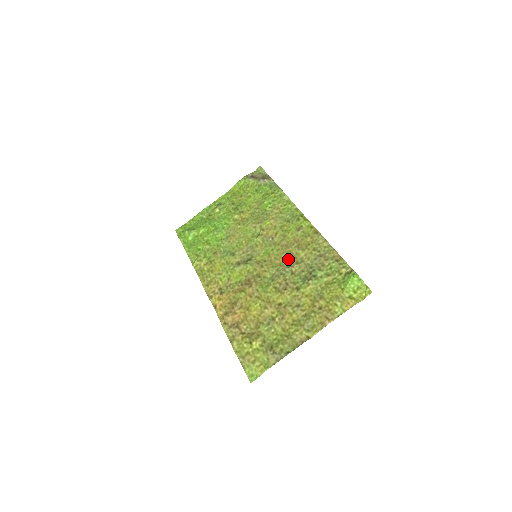
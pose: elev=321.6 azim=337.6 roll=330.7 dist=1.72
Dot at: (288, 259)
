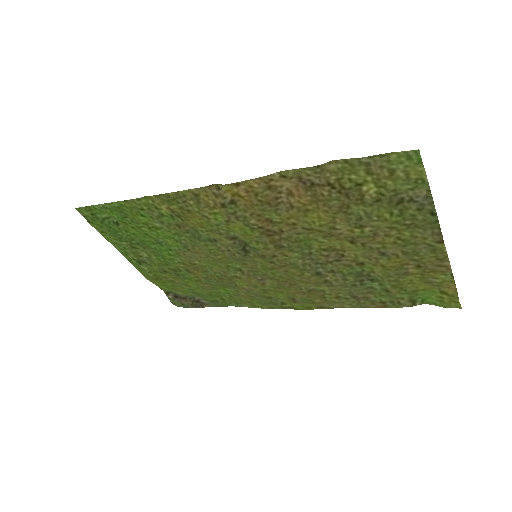
Dot at: (308, 278)
